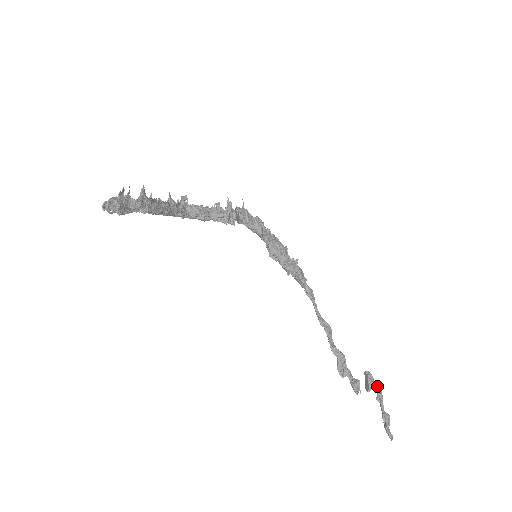
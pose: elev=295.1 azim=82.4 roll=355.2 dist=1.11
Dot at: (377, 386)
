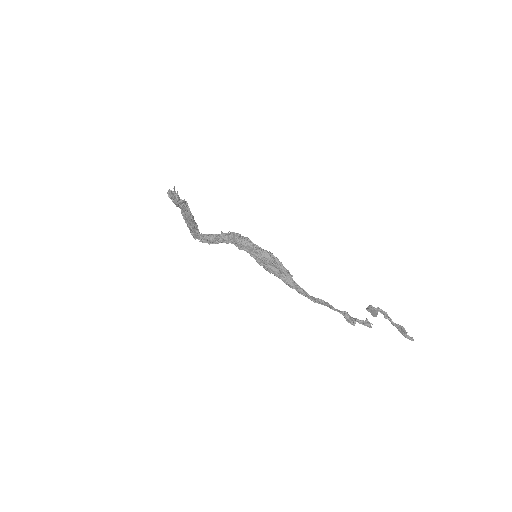
Dot at: (380, 309)
